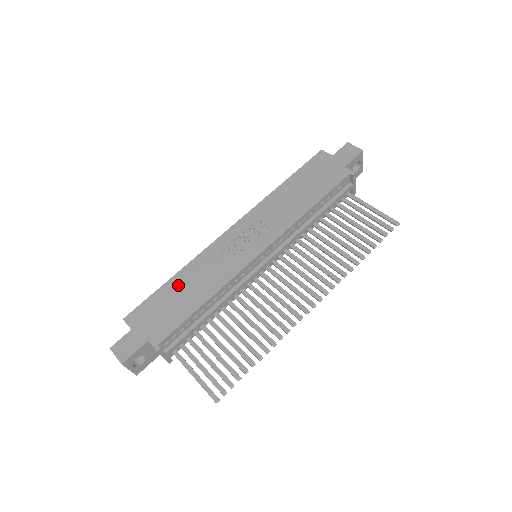
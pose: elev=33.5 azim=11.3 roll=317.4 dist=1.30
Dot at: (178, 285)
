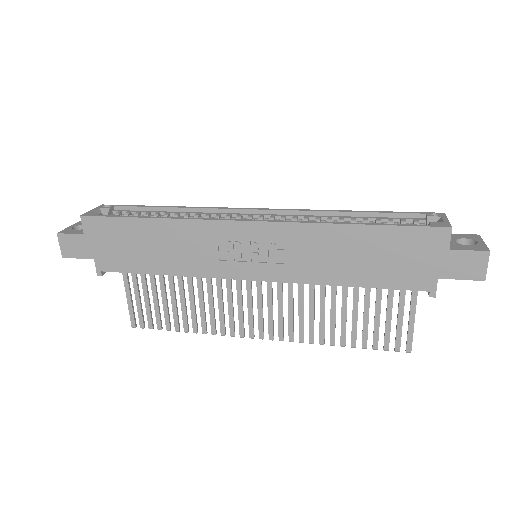
Dot at: (151, 233)
